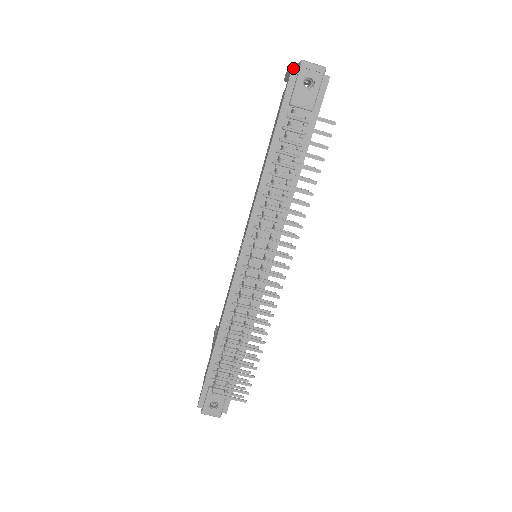
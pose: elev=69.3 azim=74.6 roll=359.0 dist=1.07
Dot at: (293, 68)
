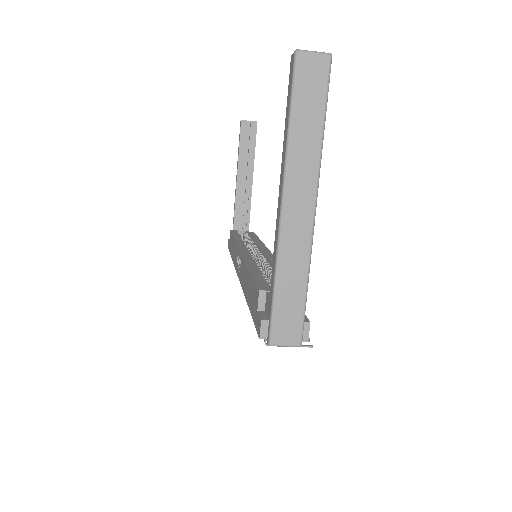
Dot at: (260, 338)
